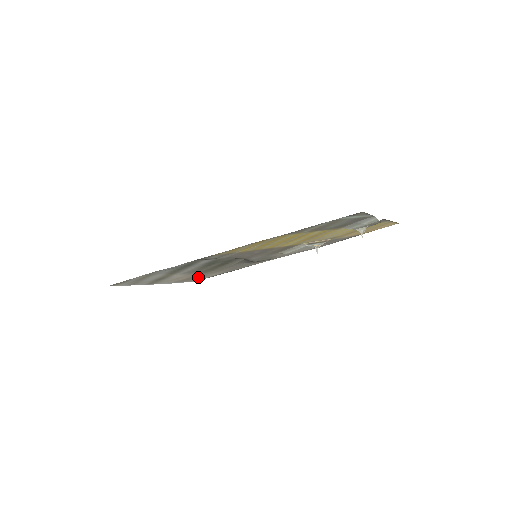
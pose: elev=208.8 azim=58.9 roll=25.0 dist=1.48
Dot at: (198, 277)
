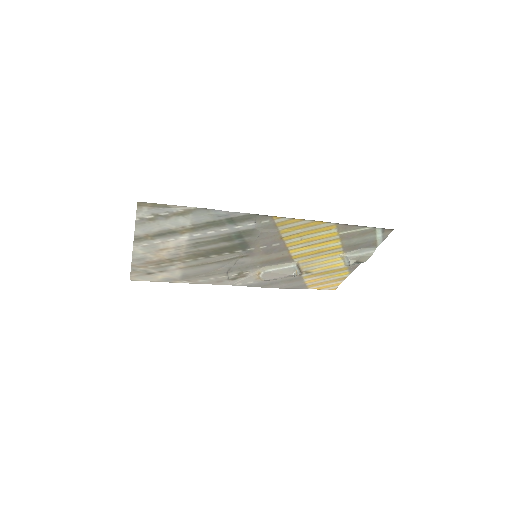
Dot at: (158, 268)
